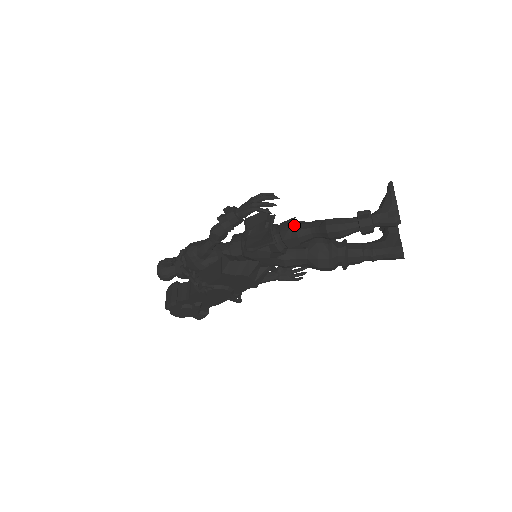
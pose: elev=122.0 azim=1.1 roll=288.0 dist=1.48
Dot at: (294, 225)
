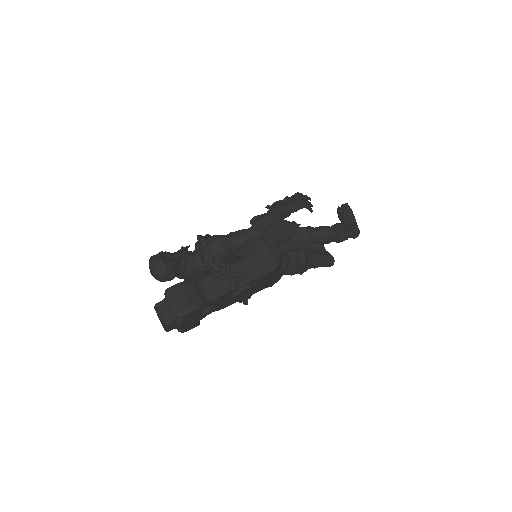
Dot at: occluded
